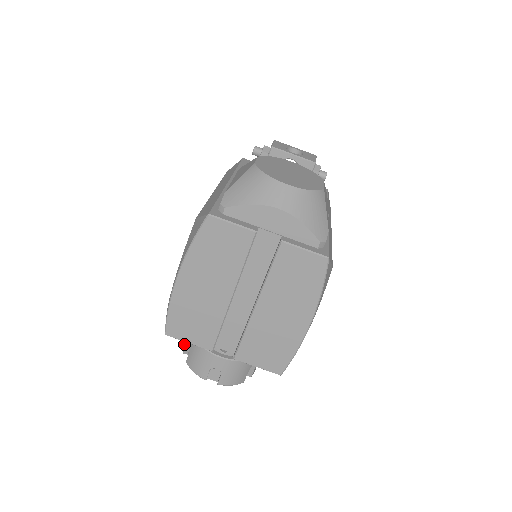
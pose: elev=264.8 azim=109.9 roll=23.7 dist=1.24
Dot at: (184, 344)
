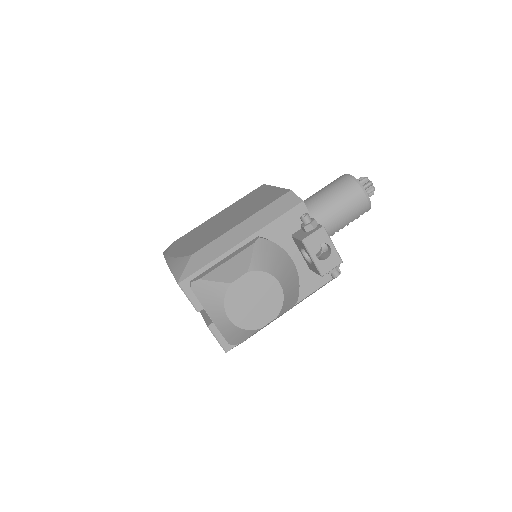
Dot at: occluded
